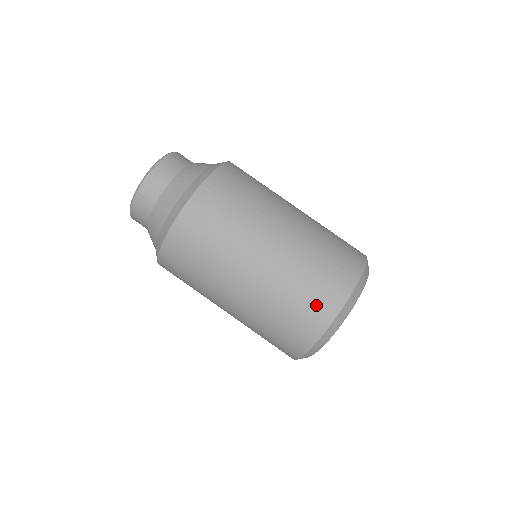
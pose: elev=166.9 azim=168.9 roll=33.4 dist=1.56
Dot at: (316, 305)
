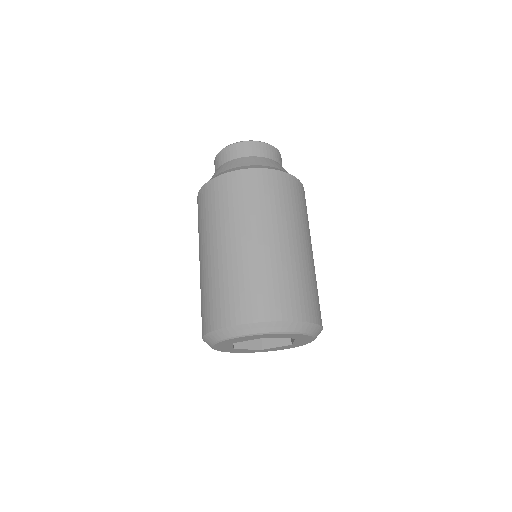
Dot at: (215, 309)
